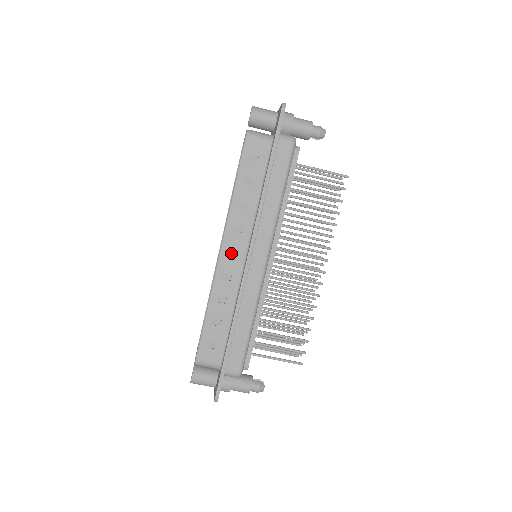
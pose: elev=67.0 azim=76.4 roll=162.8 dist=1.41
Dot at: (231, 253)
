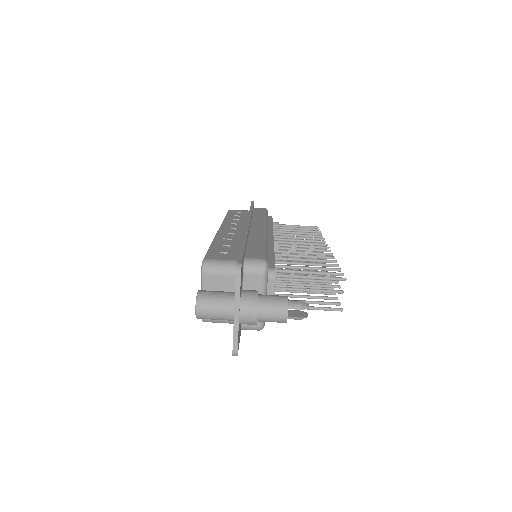
Dot at: (230, 229)
